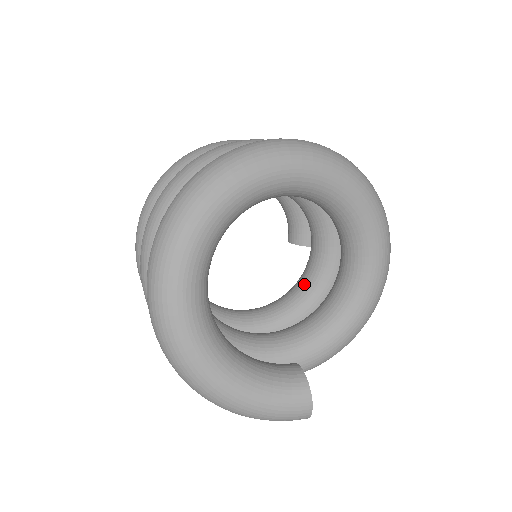
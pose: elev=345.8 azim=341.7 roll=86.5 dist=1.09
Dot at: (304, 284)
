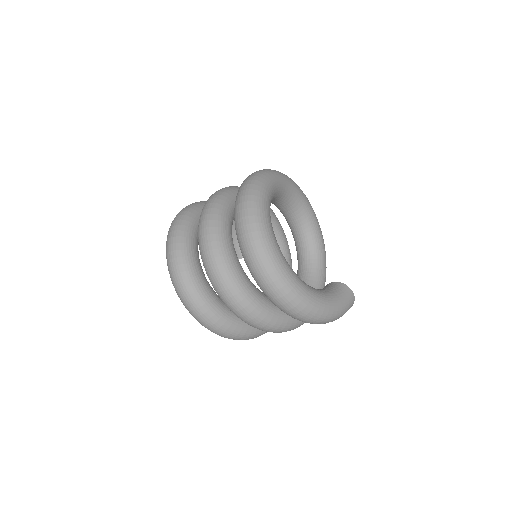
Dot at: occluded
